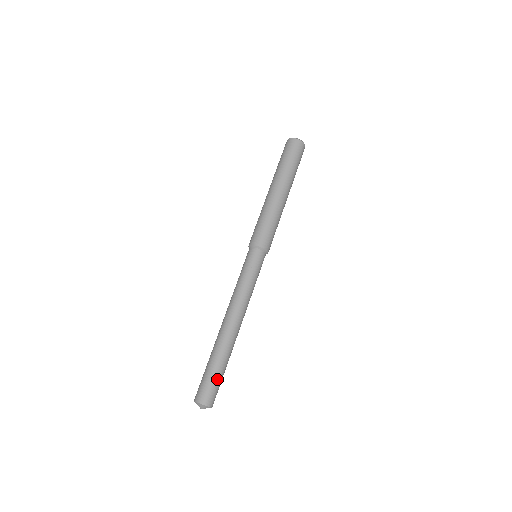
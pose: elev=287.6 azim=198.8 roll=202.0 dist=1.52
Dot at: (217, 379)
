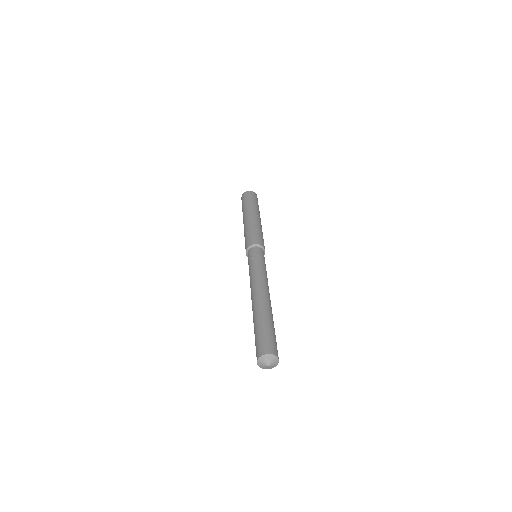
Dot at: occluded
